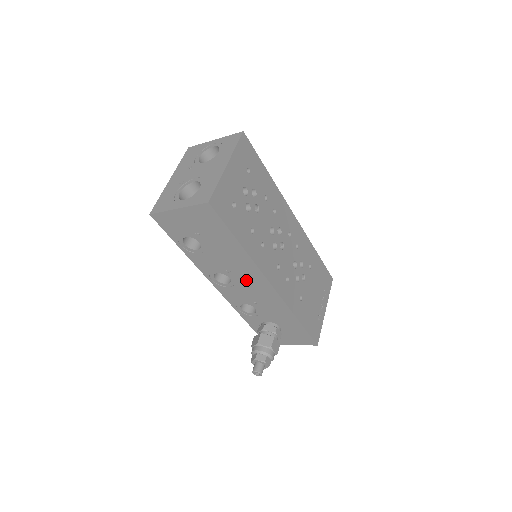
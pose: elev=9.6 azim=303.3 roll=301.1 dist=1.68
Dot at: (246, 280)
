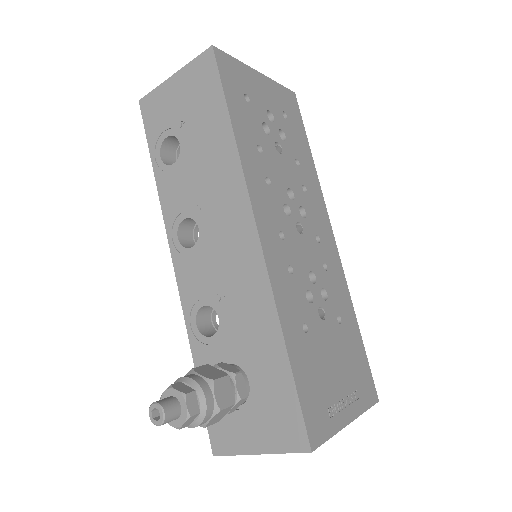
Dot at: (221, 227)
